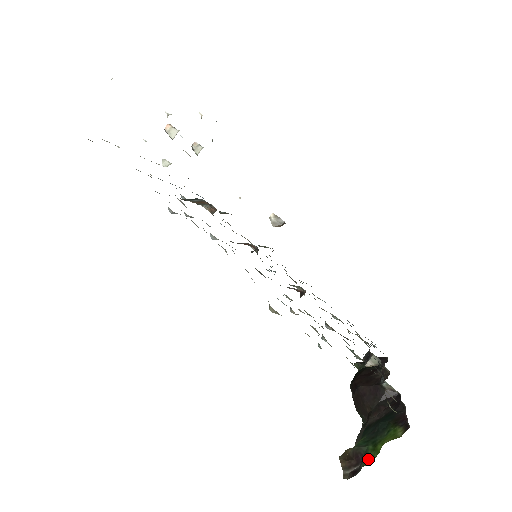
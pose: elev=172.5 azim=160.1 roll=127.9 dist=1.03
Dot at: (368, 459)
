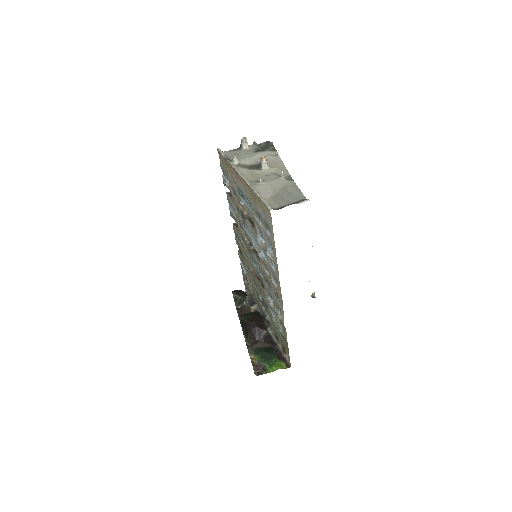
Dot at: (267, 371)
